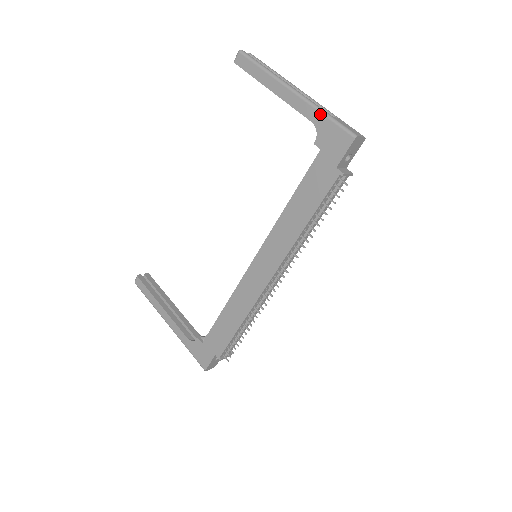
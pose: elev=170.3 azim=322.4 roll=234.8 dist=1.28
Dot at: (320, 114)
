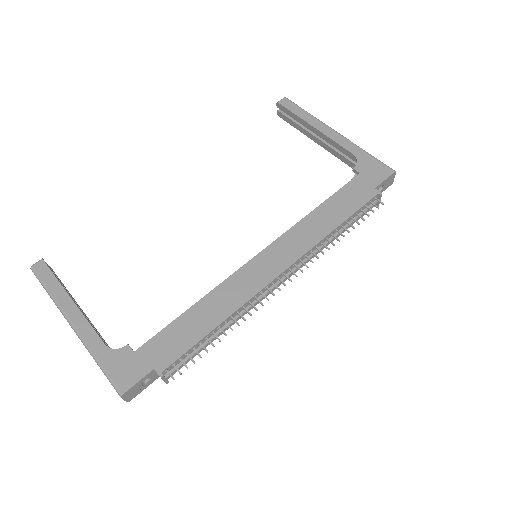
Dot at: (362, 150)
